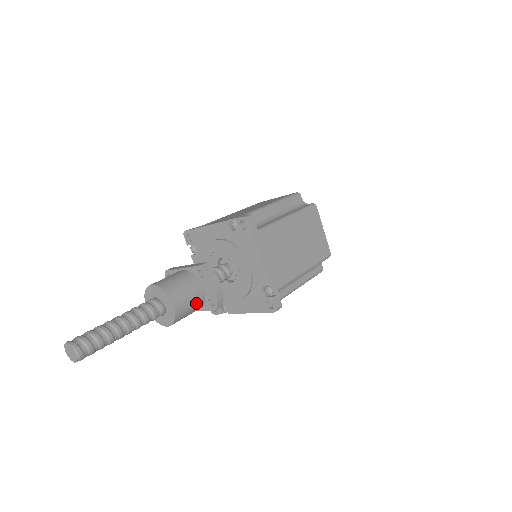
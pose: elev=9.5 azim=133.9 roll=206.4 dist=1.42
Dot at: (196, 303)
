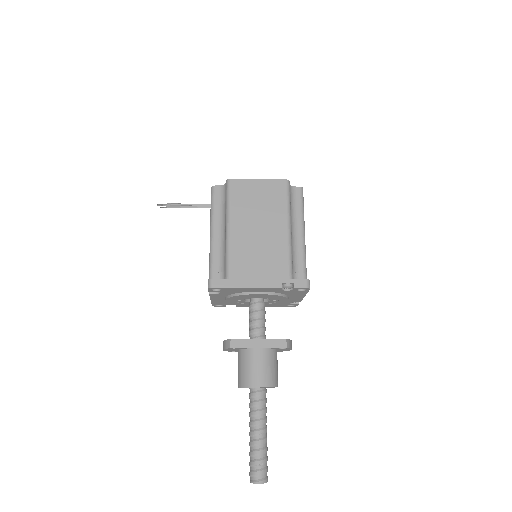
Dot at: occluded
